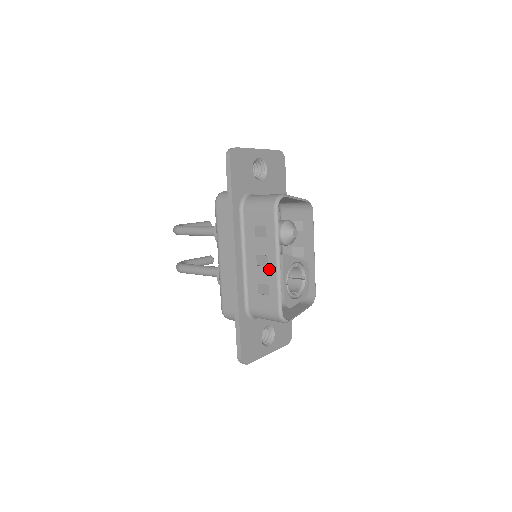
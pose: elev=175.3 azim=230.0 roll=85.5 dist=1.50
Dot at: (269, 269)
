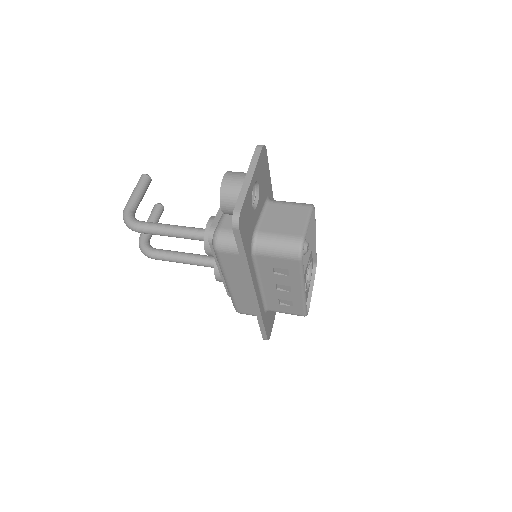
Dot at: (293, 294)
